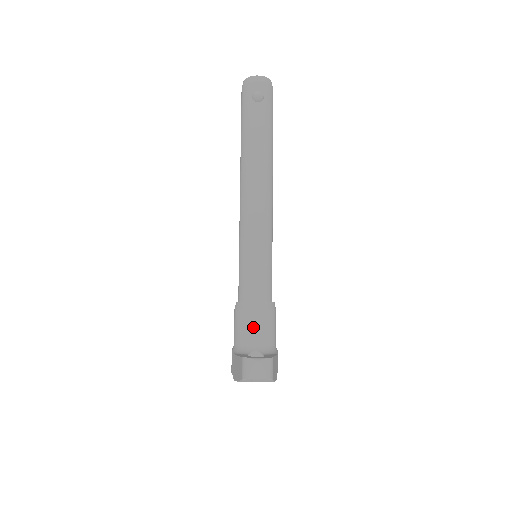
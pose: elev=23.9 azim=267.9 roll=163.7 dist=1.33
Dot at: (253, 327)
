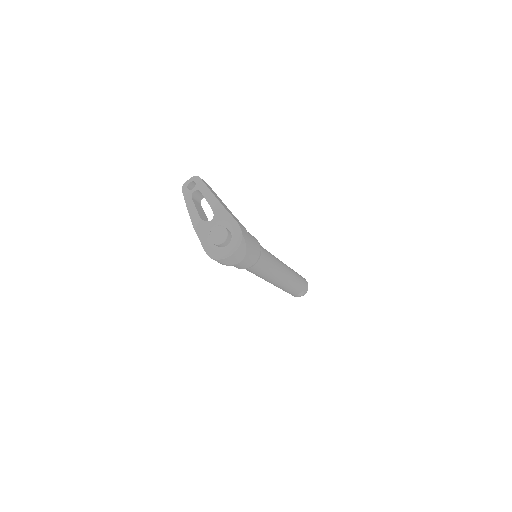
Dot at: occluded
